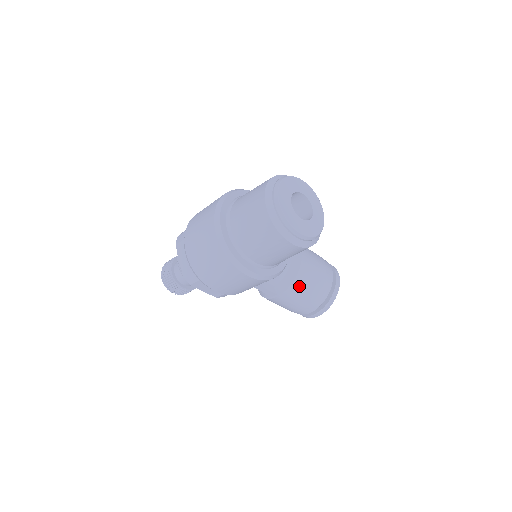
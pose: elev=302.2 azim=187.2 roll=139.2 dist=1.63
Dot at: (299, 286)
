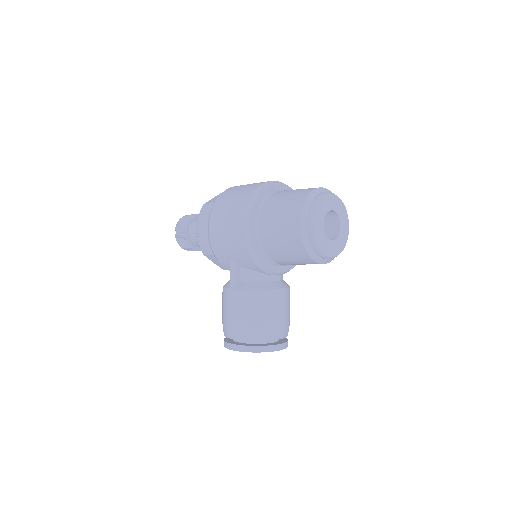
Dot at: (257, 299)
